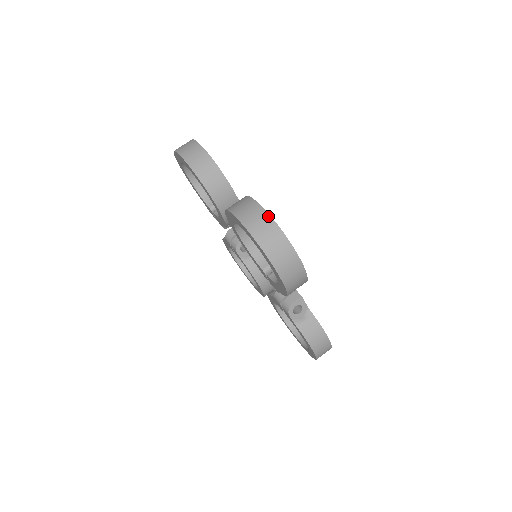
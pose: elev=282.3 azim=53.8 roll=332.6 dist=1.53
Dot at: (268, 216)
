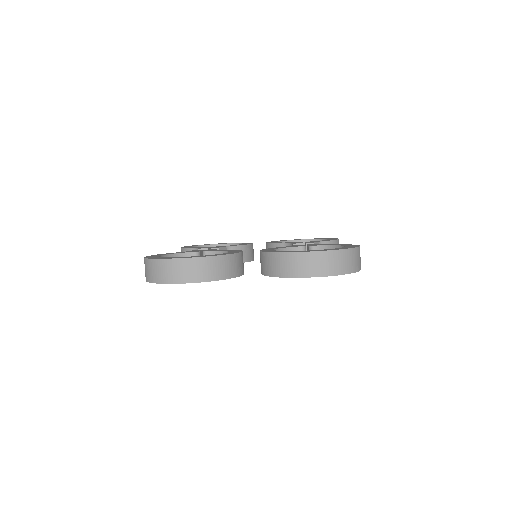
Dot at: (326, 253)
